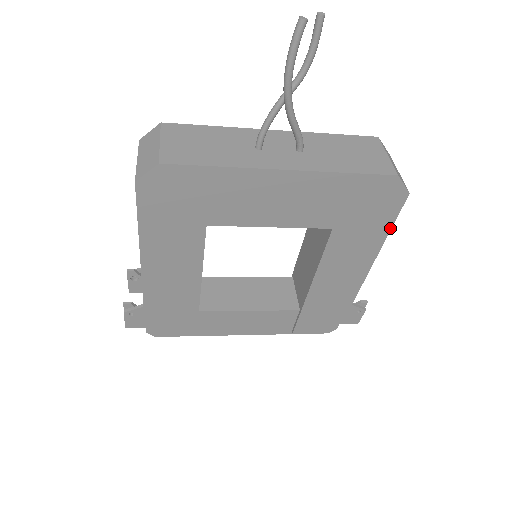
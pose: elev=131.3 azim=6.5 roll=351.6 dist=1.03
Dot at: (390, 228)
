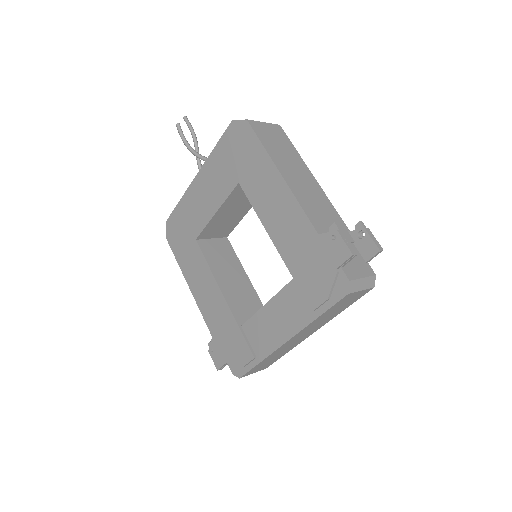
Dot at: (263, 147)
